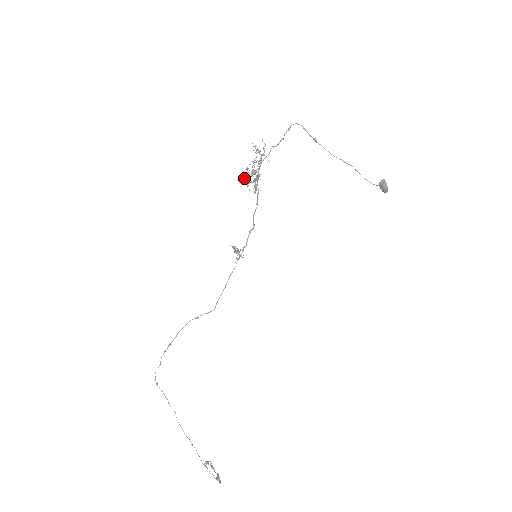
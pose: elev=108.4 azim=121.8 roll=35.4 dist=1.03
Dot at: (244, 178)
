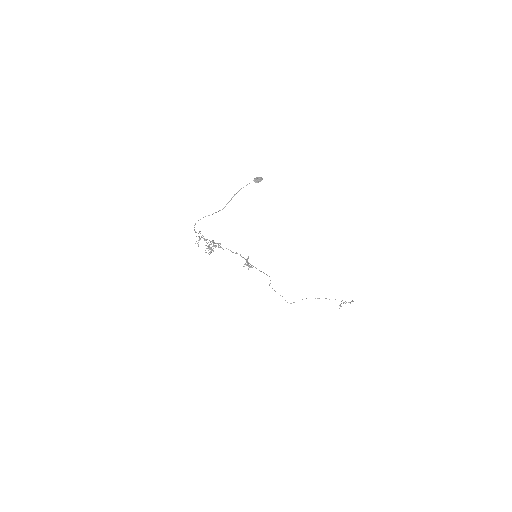
Dot at: occluded
